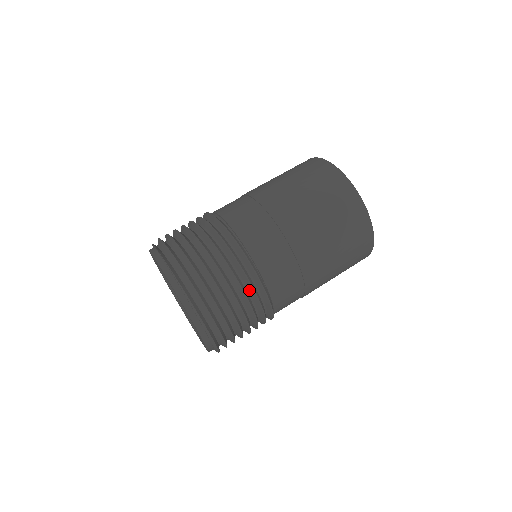
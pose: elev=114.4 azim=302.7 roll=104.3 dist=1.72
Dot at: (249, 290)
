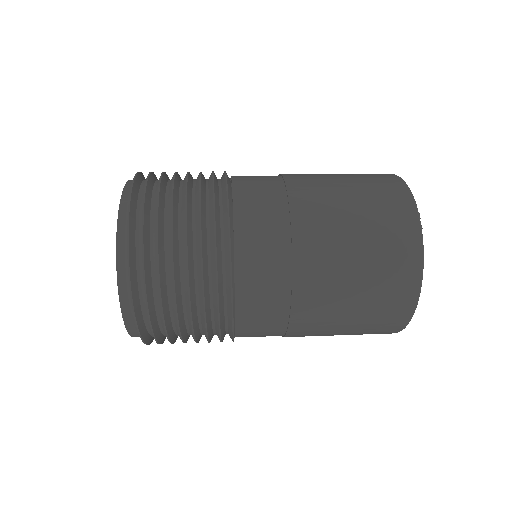
Dot at: (209, 185)
